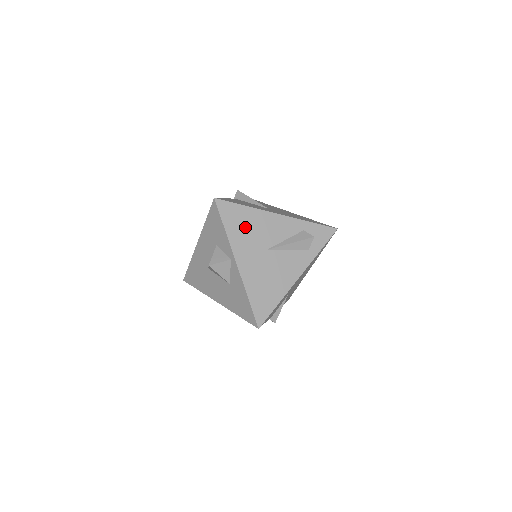
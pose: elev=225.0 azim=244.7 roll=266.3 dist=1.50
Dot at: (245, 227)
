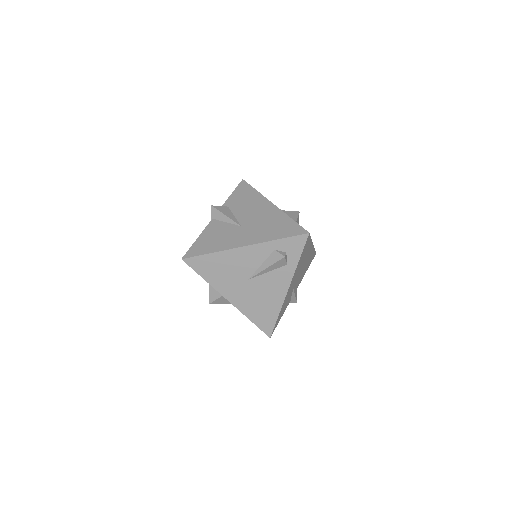
Dot at: (220, 270)
